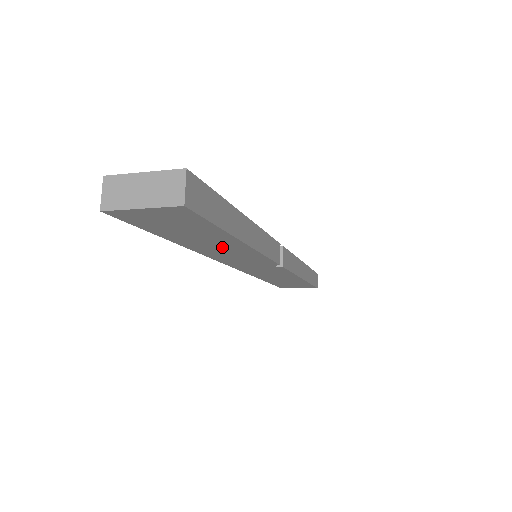
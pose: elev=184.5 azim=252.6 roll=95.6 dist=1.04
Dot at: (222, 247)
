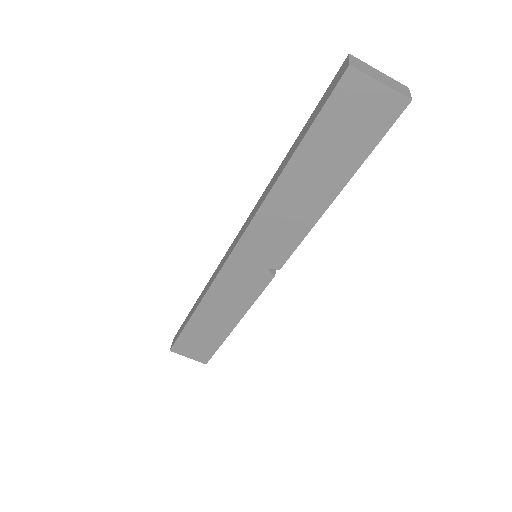
Dot at: (306, 196)
